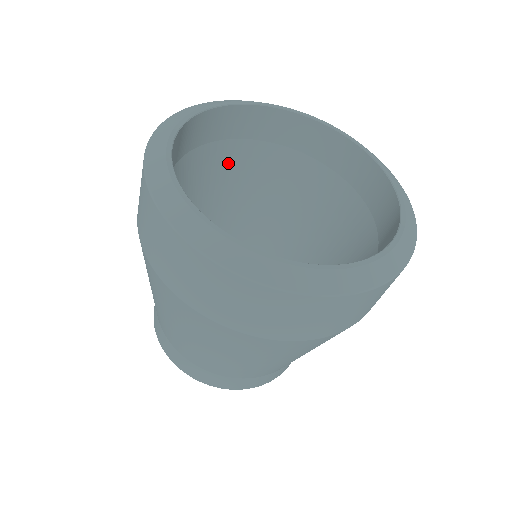
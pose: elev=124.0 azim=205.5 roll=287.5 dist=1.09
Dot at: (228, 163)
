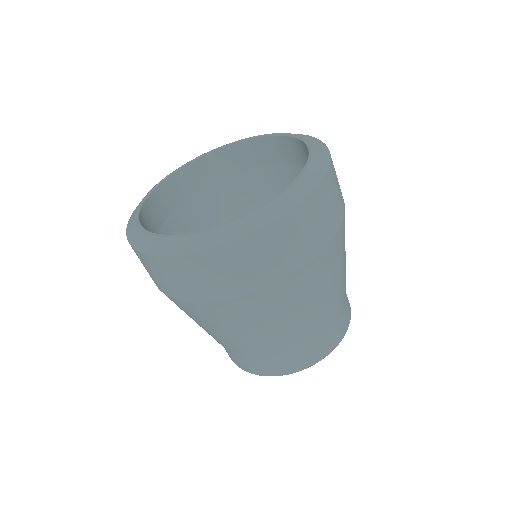
Dot at: (234, 196)
